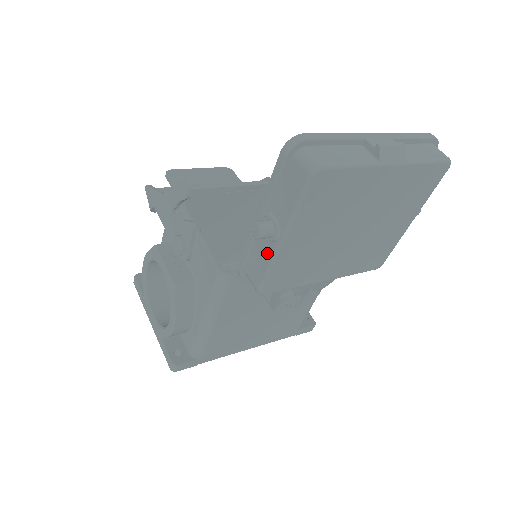
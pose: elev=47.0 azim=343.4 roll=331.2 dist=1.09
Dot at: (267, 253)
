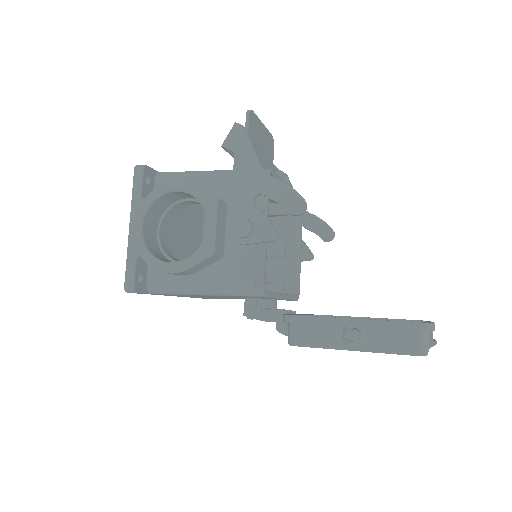
Dot at: (331, 340)
